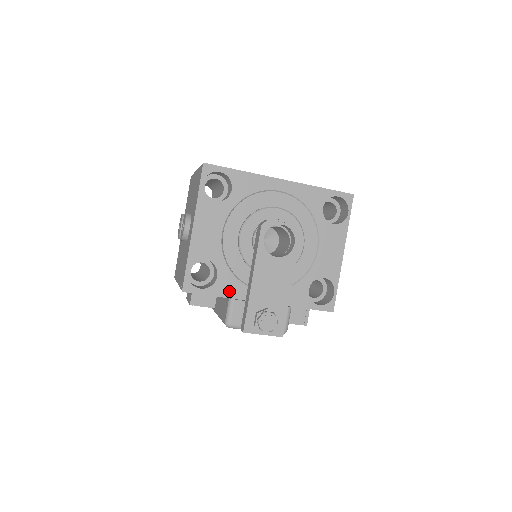
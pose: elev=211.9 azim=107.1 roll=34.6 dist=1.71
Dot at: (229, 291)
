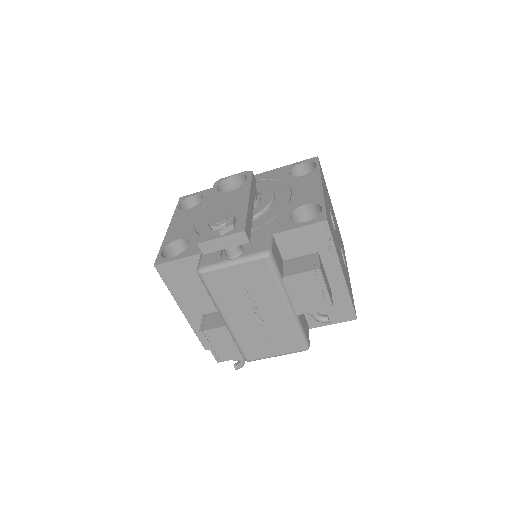
Dot at: occluded
